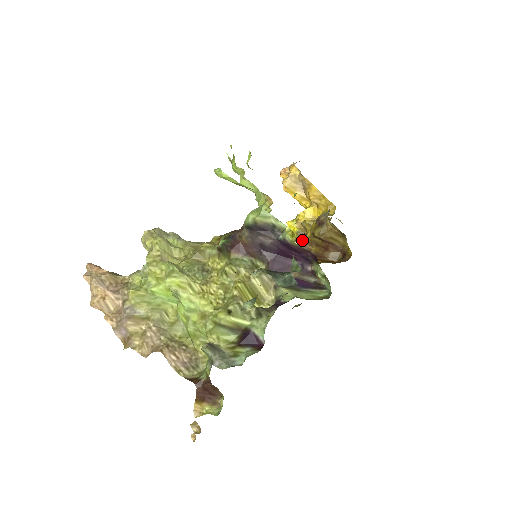
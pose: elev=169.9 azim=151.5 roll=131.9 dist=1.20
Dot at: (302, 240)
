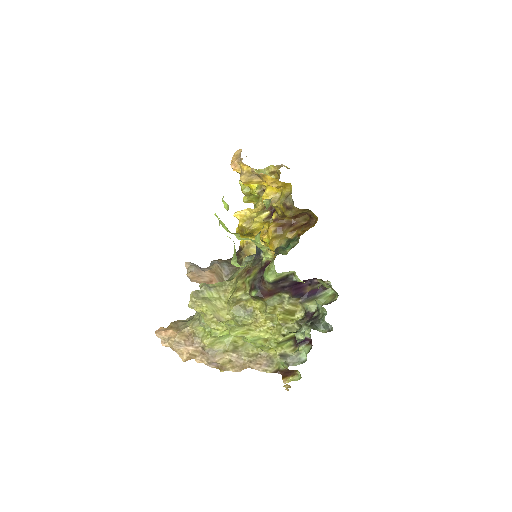
Dot at: (274, 214)
